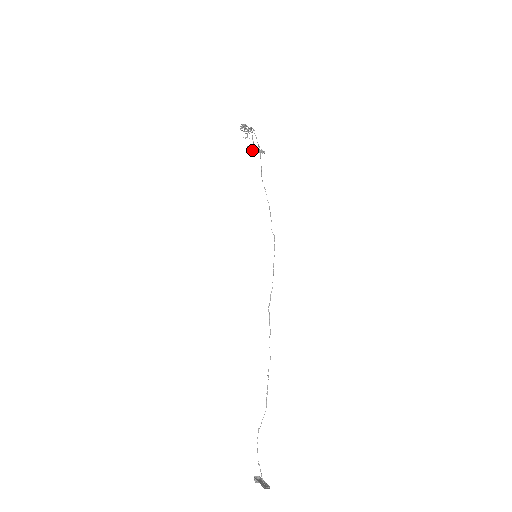
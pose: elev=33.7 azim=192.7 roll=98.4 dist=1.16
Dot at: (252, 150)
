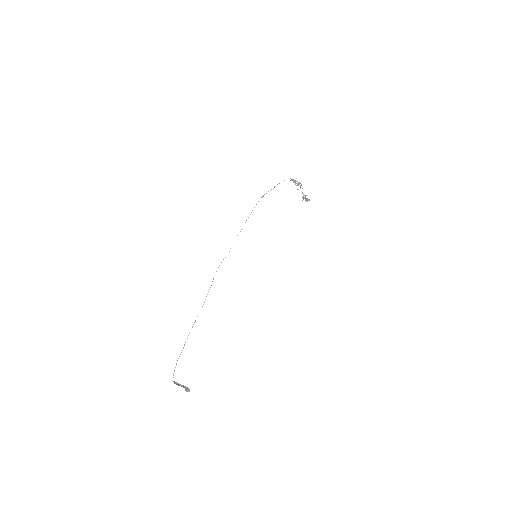
Dot at: (303, 199)
